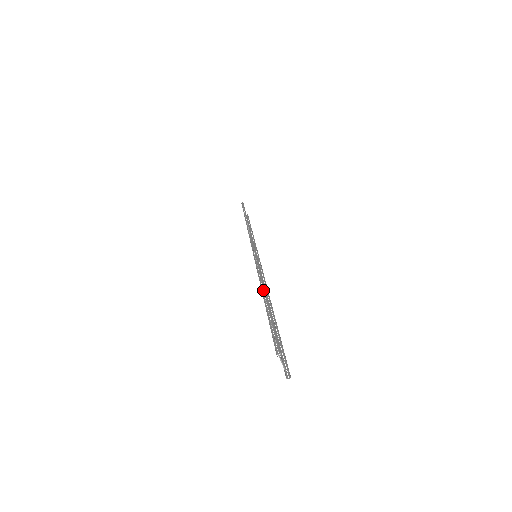
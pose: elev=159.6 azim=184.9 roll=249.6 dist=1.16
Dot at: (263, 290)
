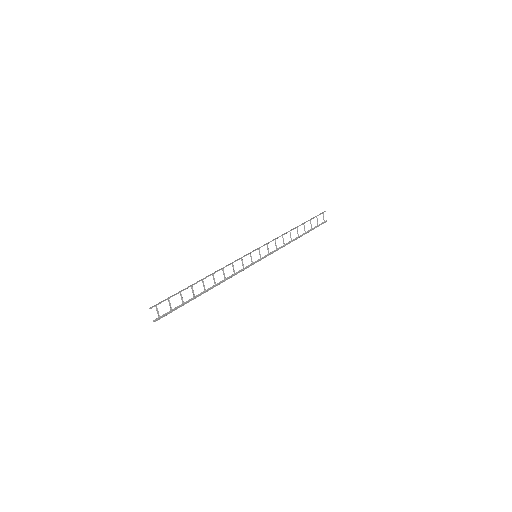
Dot at: (204, 278)
